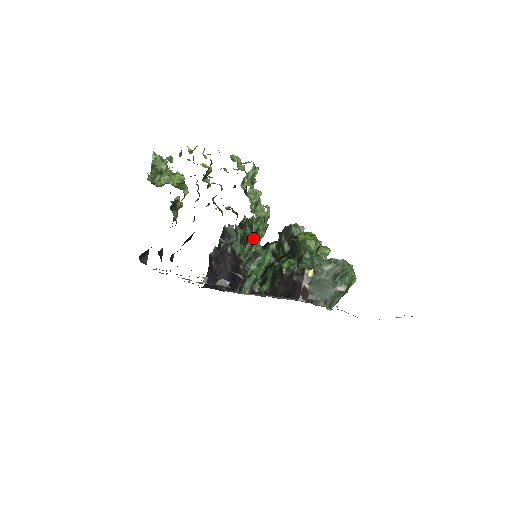
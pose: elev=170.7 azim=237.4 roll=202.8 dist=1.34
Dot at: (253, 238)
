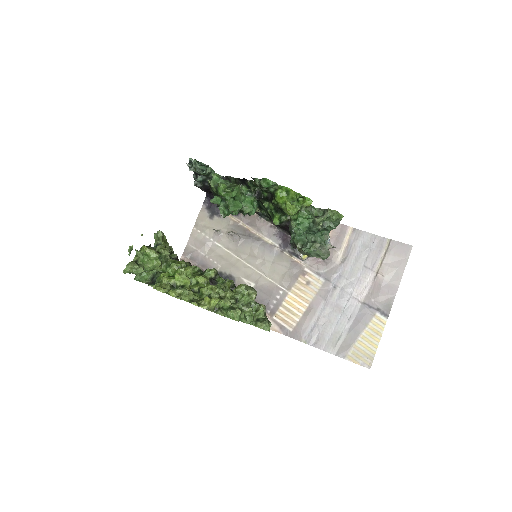
Dot at: (235, 210)
